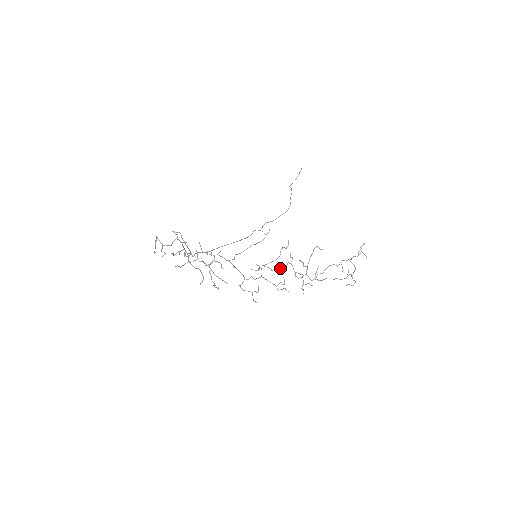
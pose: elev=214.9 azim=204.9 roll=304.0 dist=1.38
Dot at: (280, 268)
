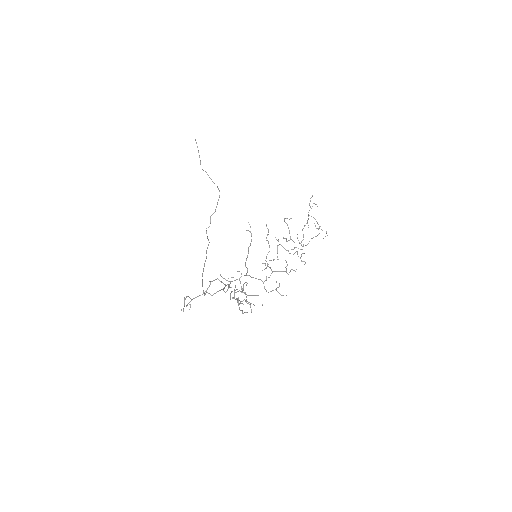
Dot at: occluded
